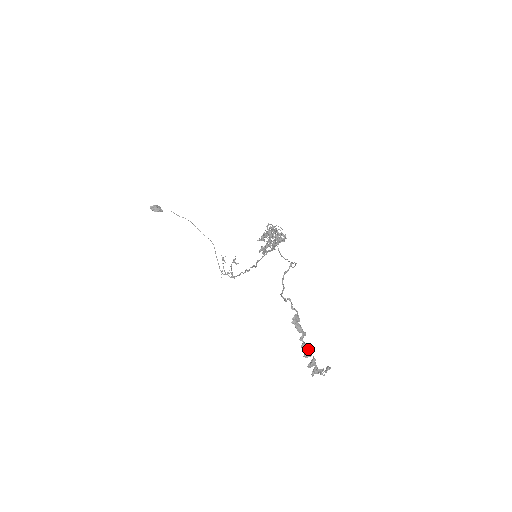
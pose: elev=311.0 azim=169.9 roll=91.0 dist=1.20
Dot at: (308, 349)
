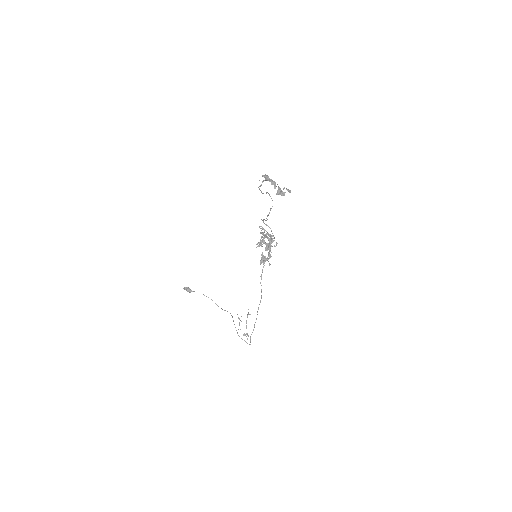
Dot at: (273, 181)
